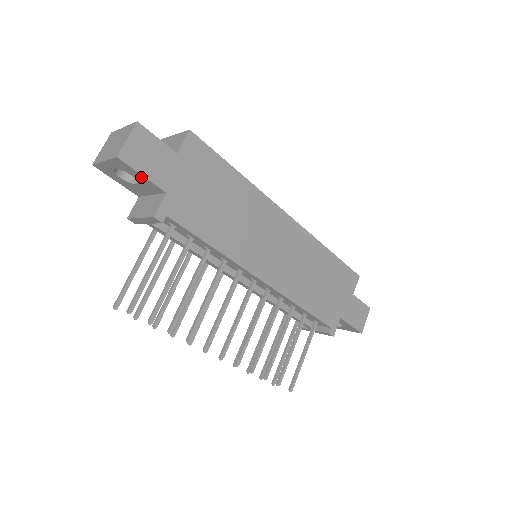
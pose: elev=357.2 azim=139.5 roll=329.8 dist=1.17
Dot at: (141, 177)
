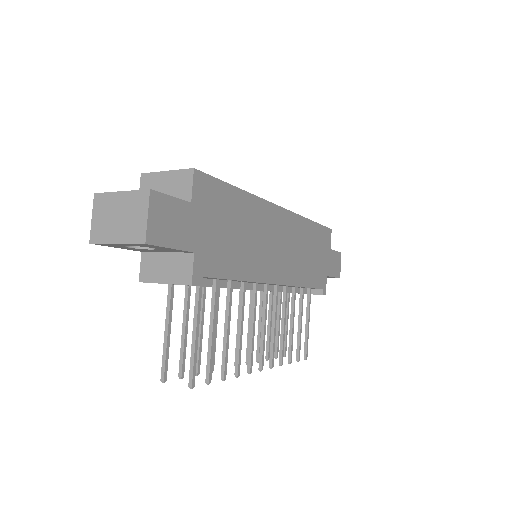
Dot at: (167, 249)
